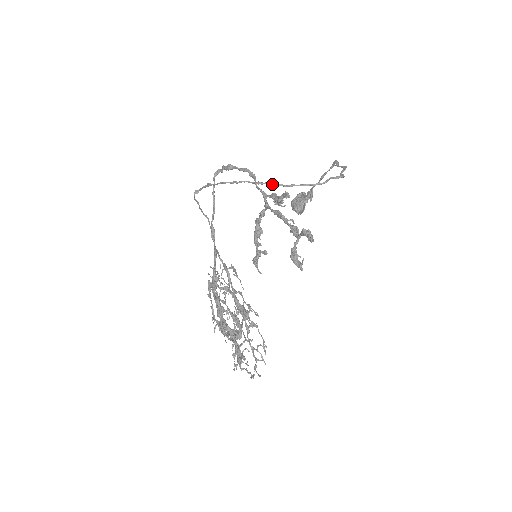
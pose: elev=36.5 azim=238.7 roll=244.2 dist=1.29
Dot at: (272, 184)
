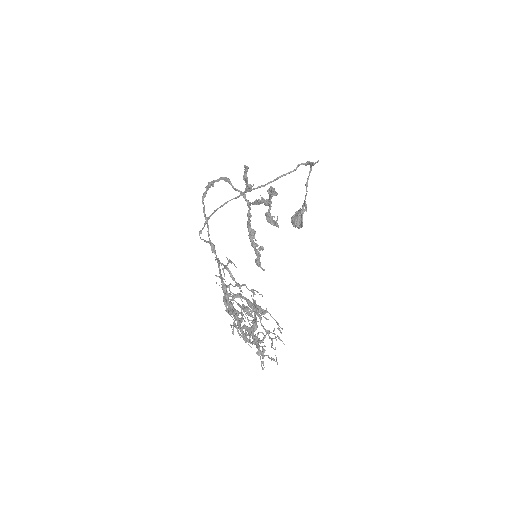
Dot at: (252, 189)
